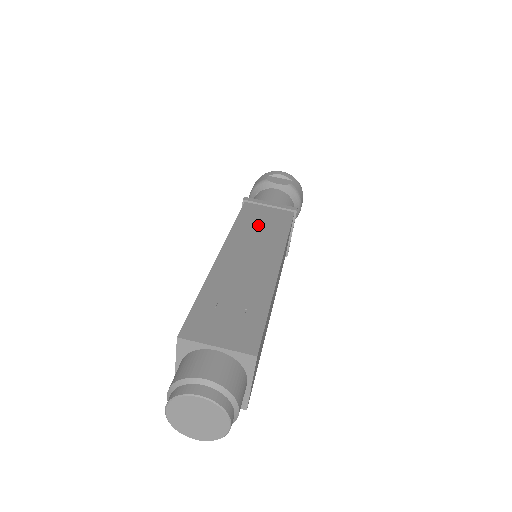
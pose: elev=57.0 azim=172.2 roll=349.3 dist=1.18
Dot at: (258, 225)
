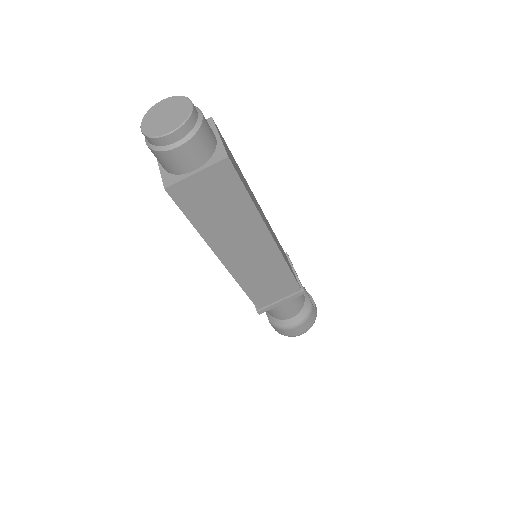
Dot at: occluded
